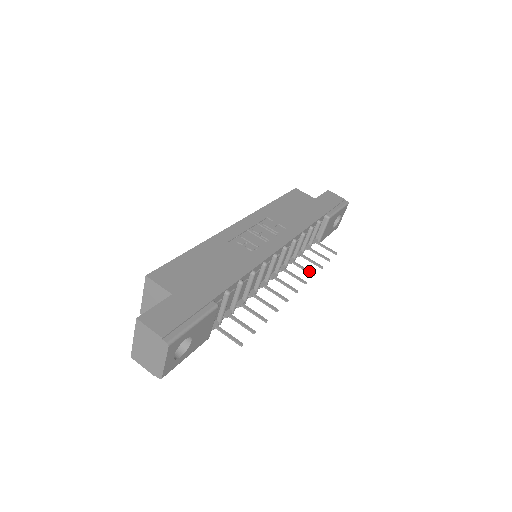
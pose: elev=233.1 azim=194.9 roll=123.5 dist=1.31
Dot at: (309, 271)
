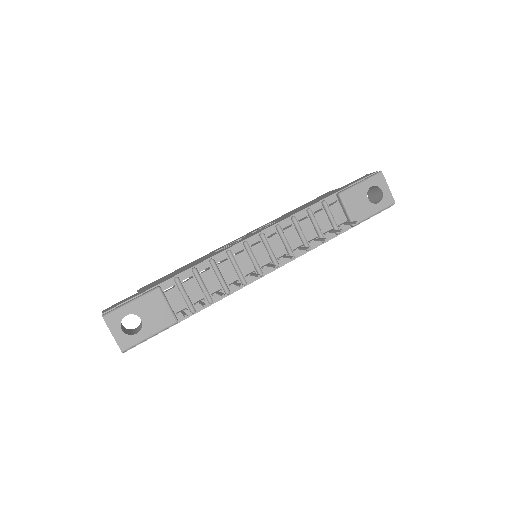
Dot at: (306, 247)
